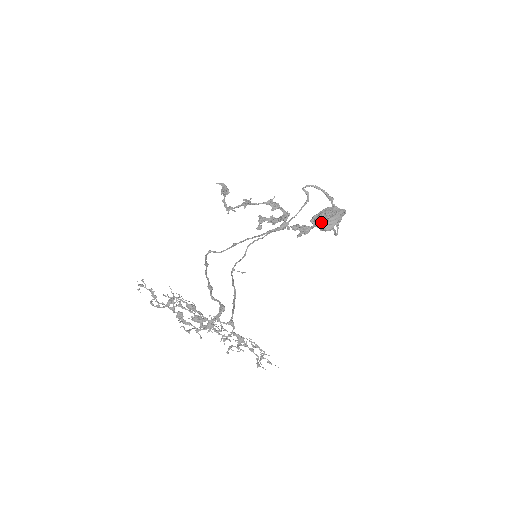
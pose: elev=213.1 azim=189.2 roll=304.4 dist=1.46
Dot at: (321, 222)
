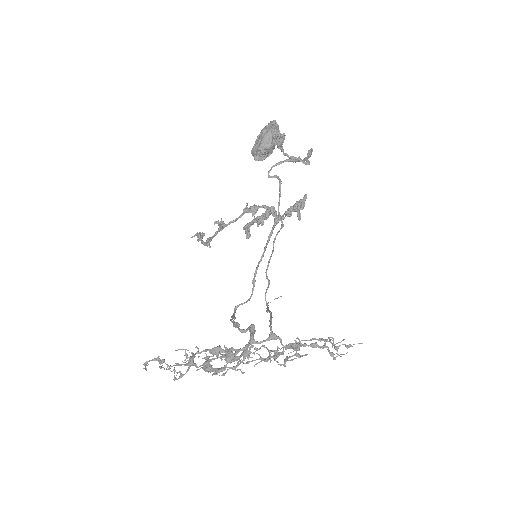
Dot at: (258, 146)
